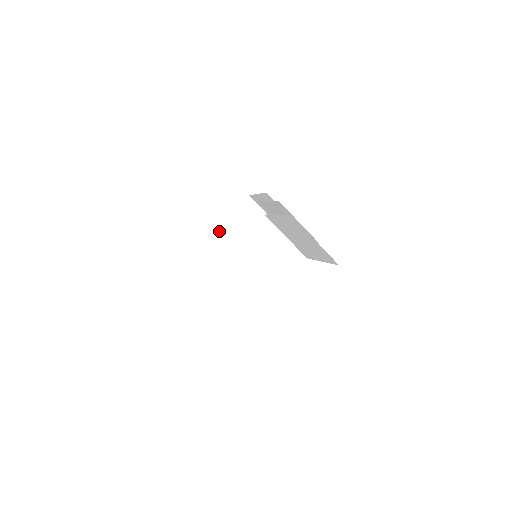
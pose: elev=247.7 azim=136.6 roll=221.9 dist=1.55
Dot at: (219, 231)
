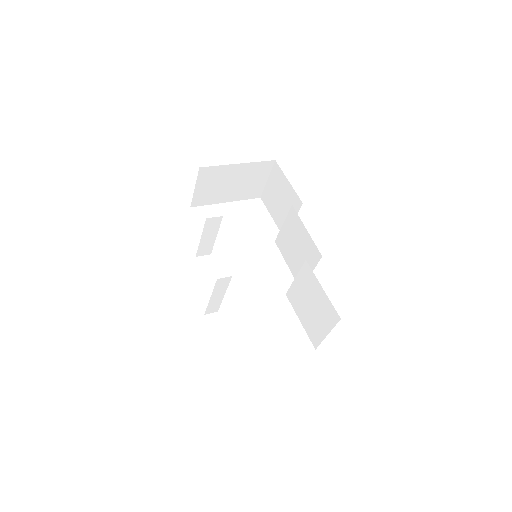
Dot at: (228, 167)
